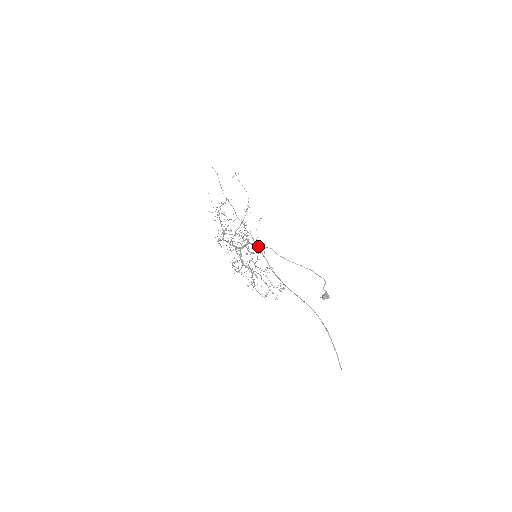
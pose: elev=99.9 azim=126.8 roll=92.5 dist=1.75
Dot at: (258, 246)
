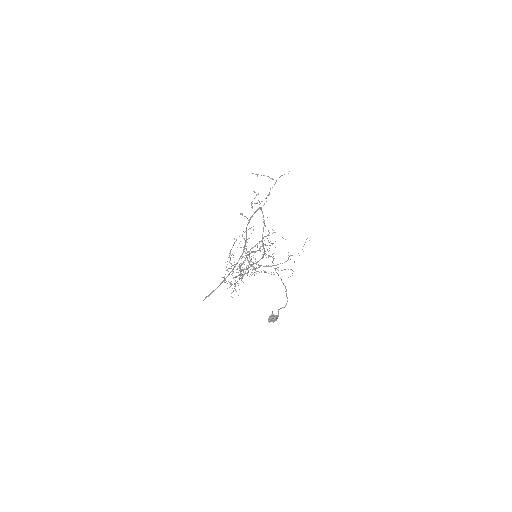
Dot at: occluded
